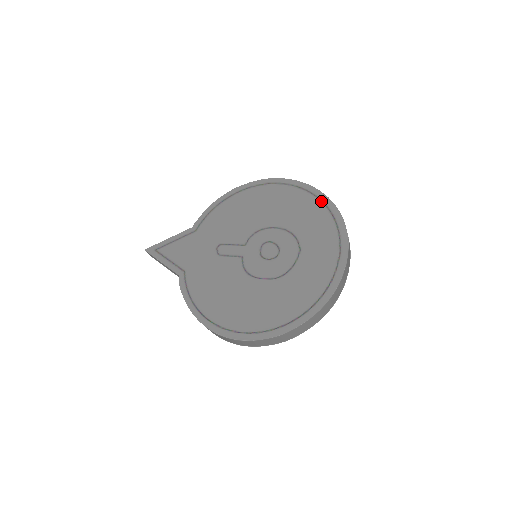
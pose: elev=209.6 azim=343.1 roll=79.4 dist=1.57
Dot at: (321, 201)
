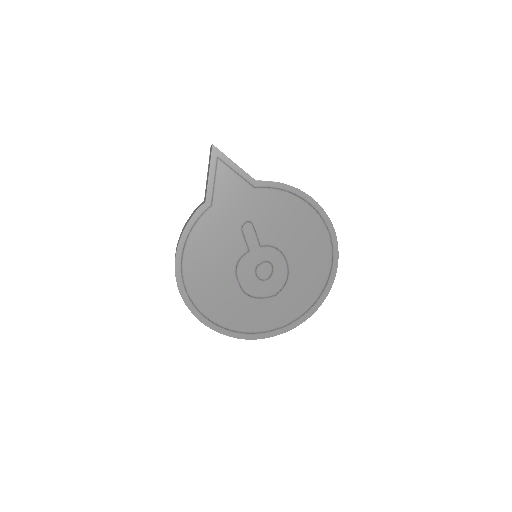
Dot at: (325, 286)
